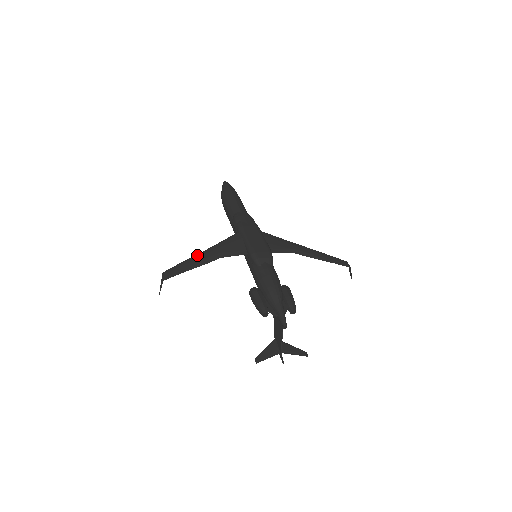
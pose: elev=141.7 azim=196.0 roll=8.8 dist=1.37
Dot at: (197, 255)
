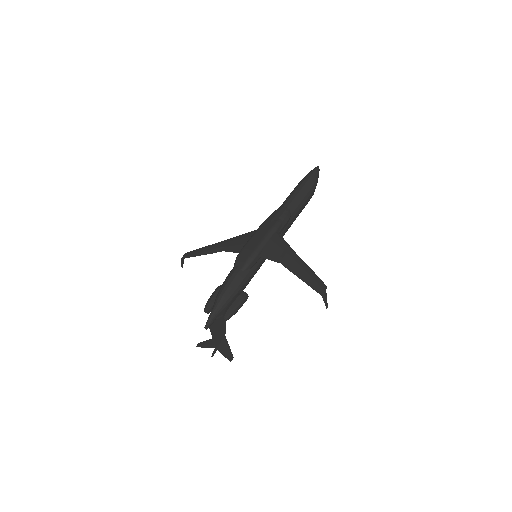
Dot at: (214, 244)
